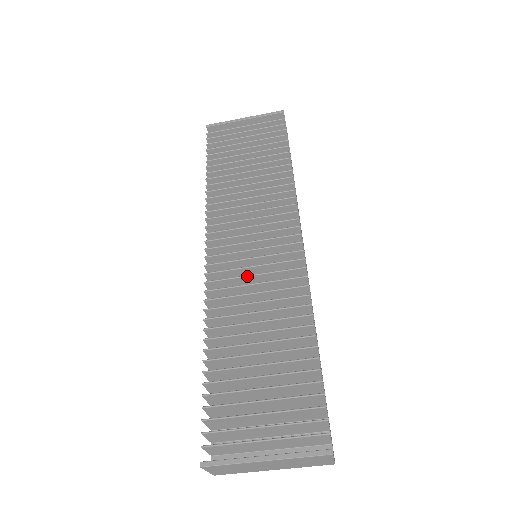
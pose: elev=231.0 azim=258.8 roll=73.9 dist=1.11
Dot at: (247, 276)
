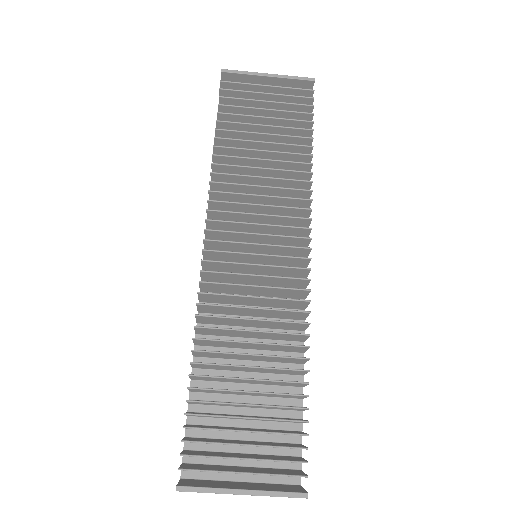
Dot at: (247, 285)
